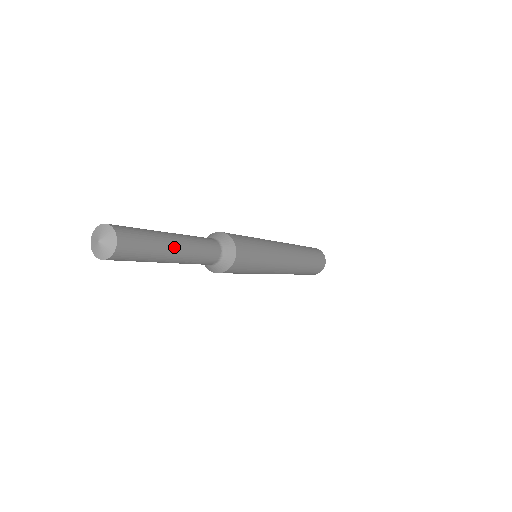
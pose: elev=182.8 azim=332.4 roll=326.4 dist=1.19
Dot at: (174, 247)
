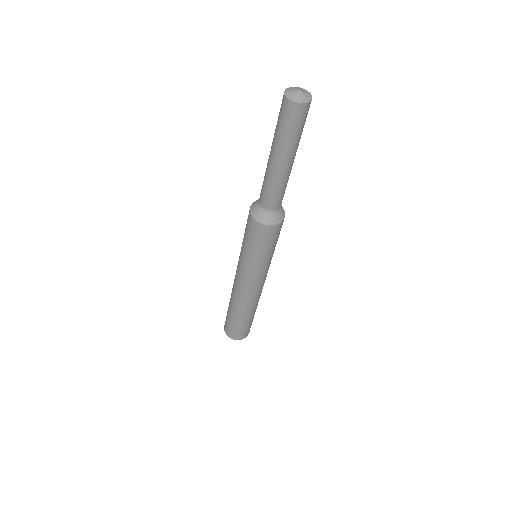
Dot at: occluded
